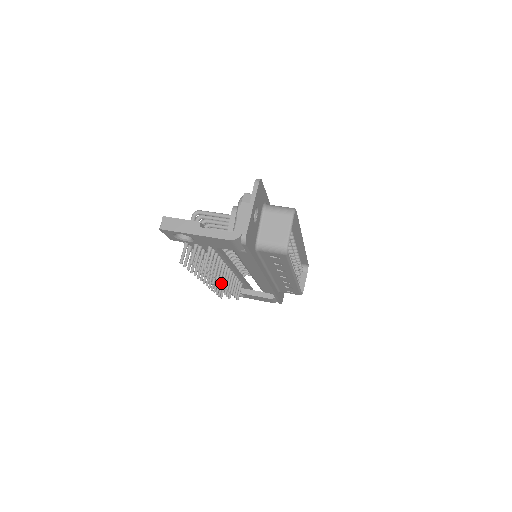
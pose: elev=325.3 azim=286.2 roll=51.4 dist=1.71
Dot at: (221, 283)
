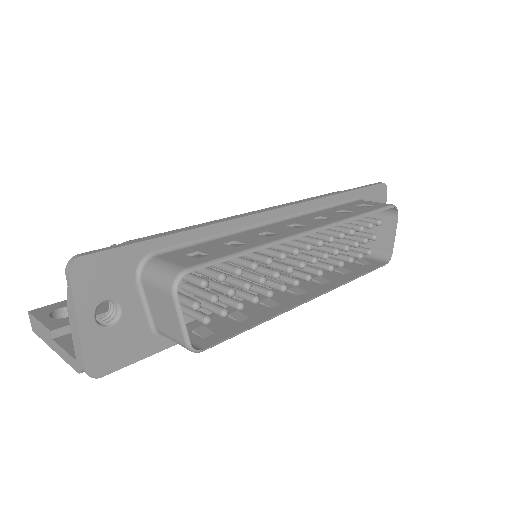
Dot at: occluded
